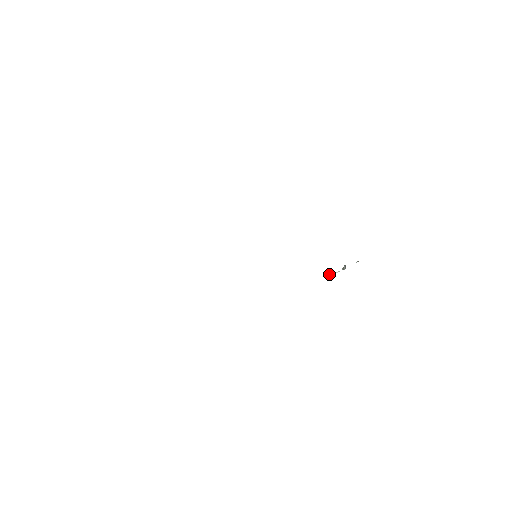
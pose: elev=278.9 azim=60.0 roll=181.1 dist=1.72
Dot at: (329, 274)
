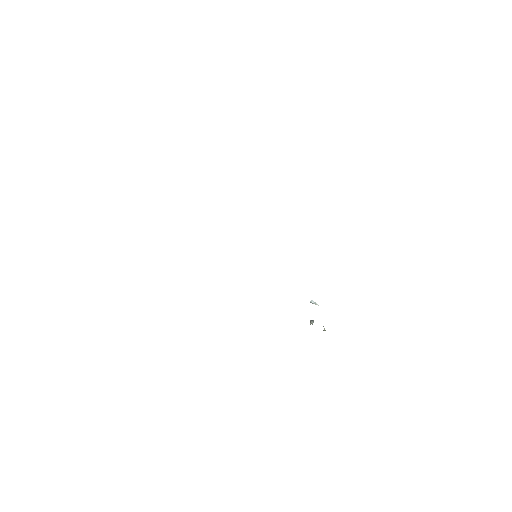
Dot at: (311, 300)
